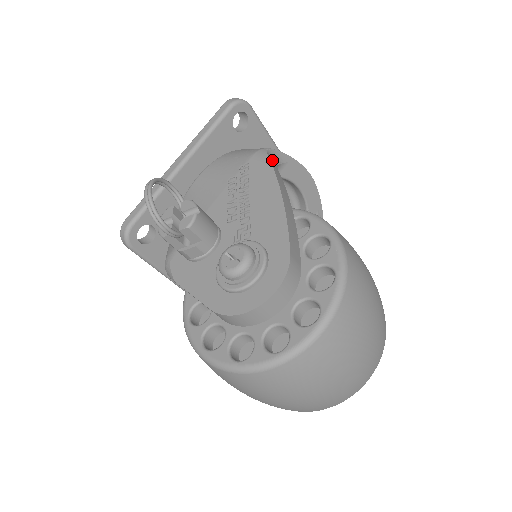
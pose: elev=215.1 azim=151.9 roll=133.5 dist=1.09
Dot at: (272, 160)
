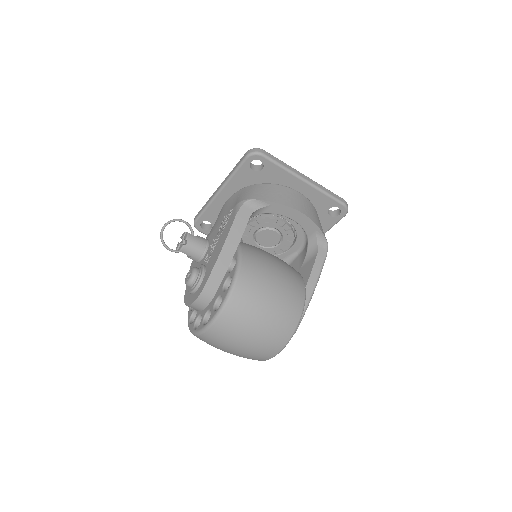
Dot at: (248, 209)
